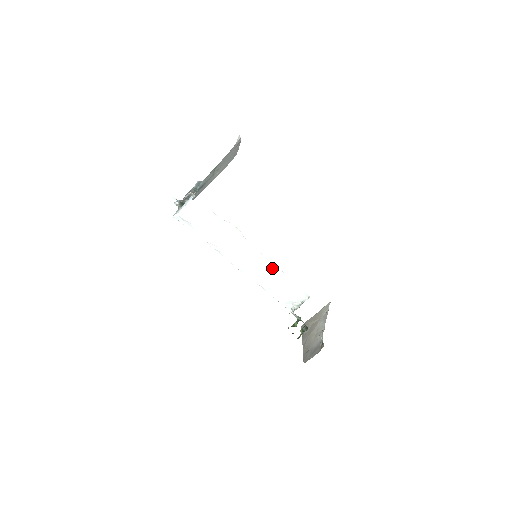
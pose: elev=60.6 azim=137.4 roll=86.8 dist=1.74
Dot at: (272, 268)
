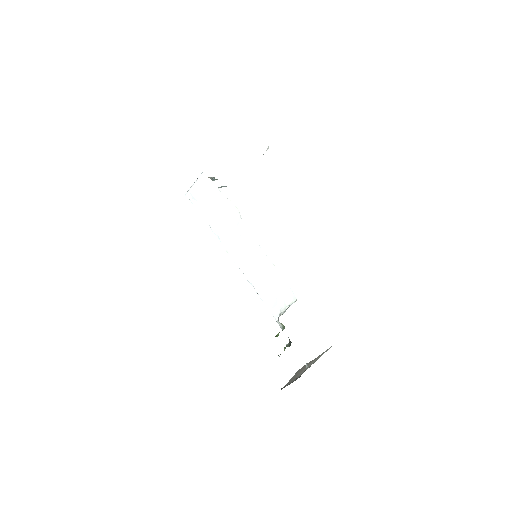
Dot at: (263, 258)
